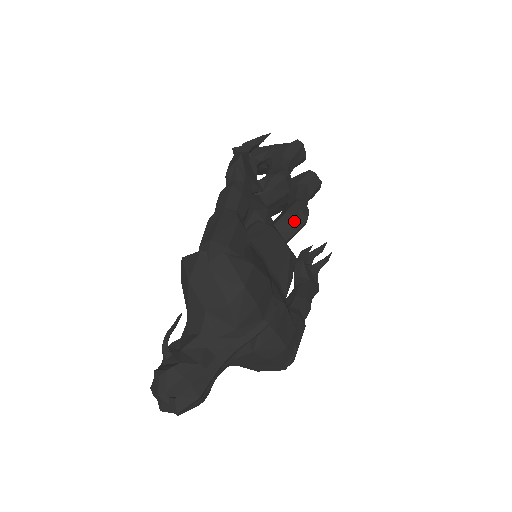
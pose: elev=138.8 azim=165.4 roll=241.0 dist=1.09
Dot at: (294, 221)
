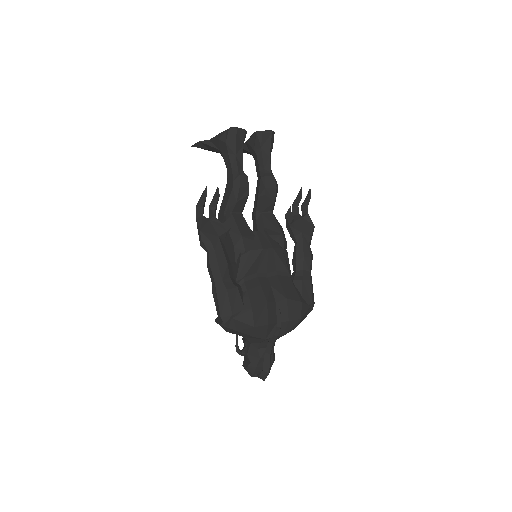
Dot at: (267, 199)
